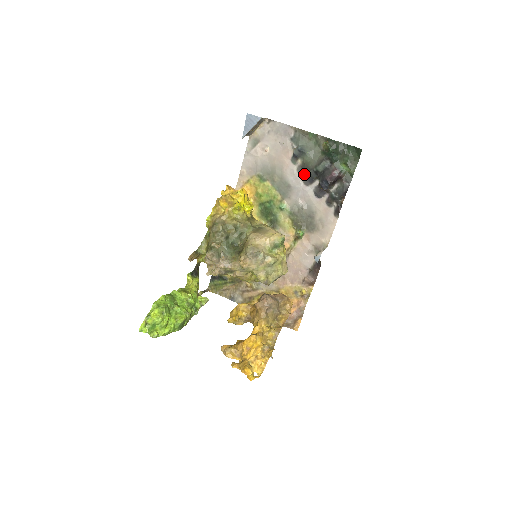
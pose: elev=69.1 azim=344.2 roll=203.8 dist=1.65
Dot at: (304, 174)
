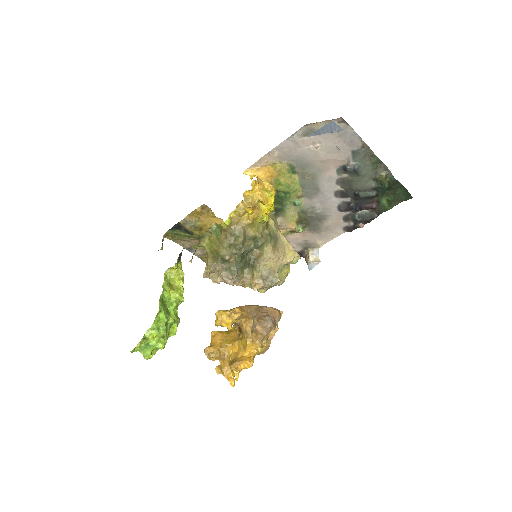
Dot at: (341, 187)
